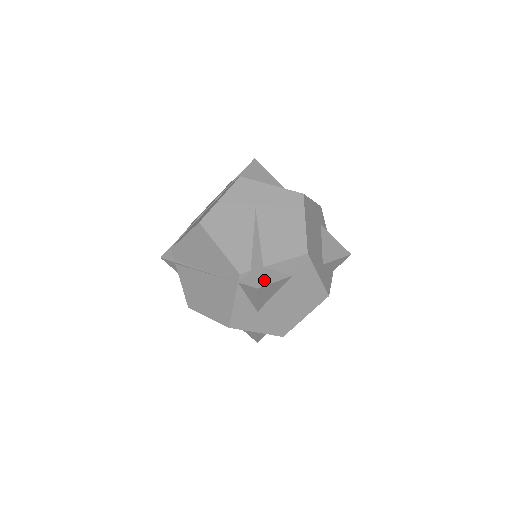
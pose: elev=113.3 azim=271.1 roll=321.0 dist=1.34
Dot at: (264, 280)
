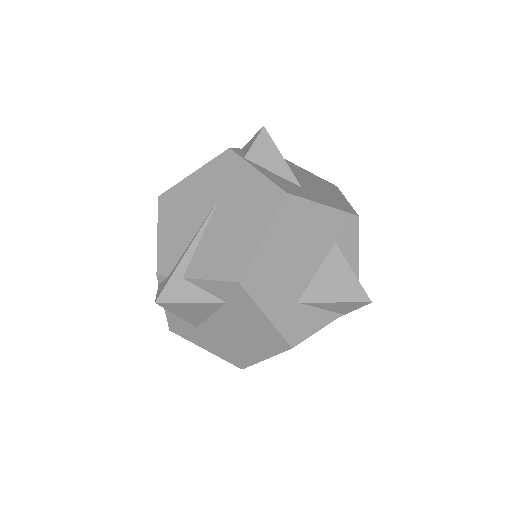
Dot at: (173, 295)
